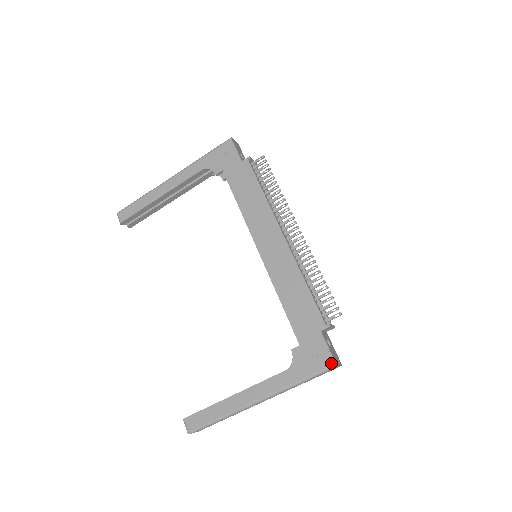
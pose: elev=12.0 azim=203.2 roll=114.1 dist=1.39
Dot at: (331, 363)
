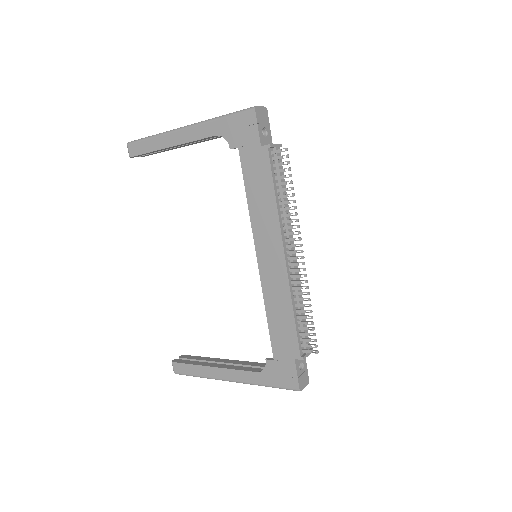
Dot at: (296, 388)
